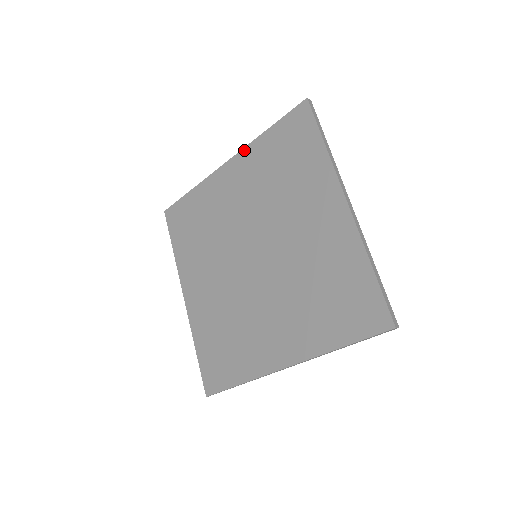
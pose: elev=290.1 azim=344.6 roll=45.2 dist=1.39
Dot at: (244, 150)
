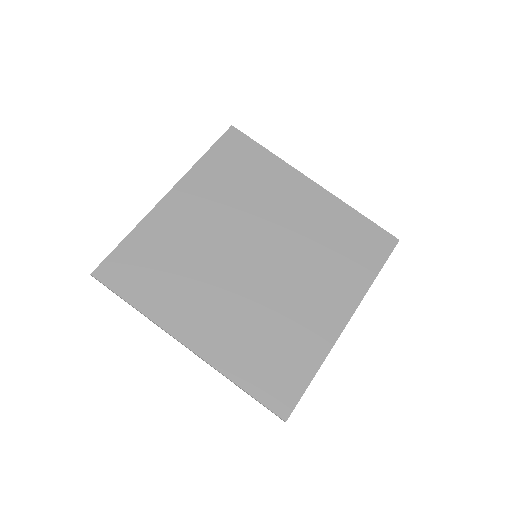
Dot at: (186, 177)
